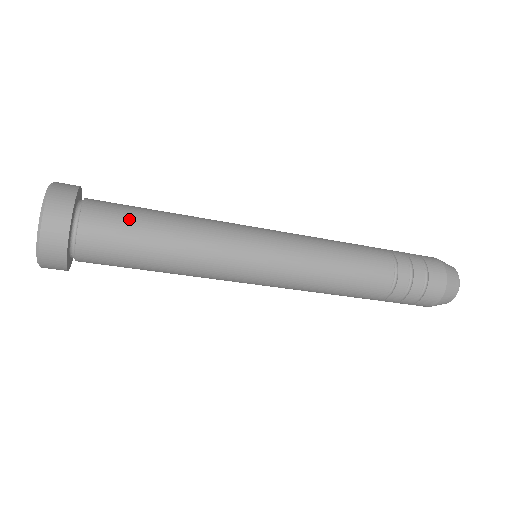
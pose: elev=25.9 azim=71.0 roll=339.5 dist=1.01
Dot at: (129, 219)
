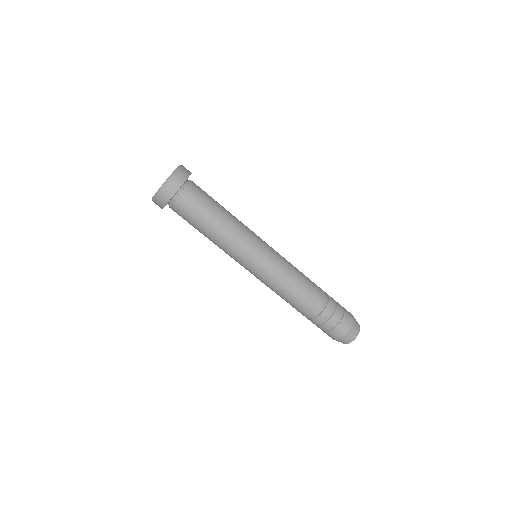
Dot at: occluded
